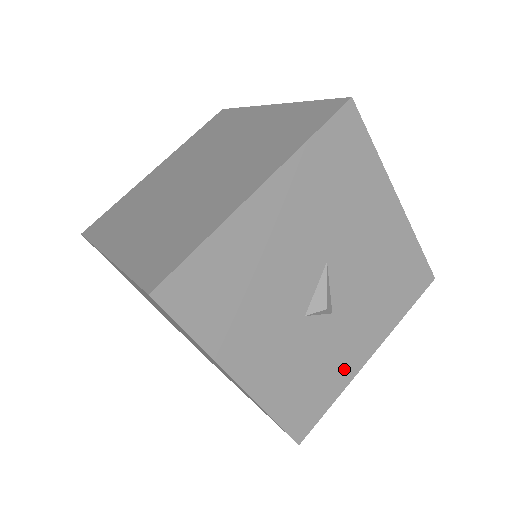
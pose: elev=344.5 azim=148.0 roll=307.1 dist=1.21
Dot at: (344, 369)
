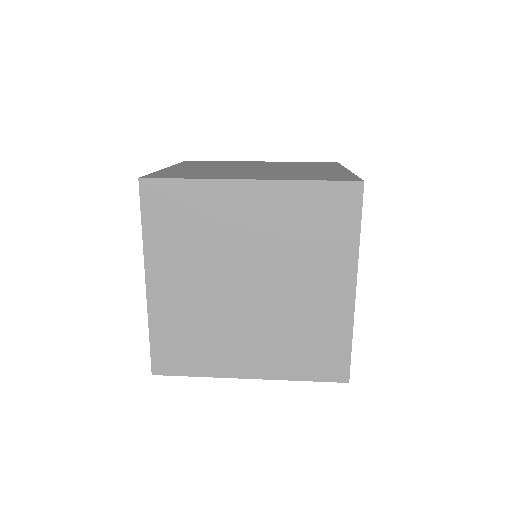
Dot at: occluded
